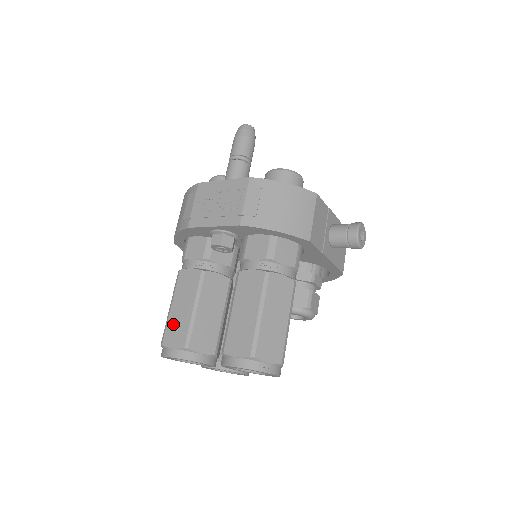
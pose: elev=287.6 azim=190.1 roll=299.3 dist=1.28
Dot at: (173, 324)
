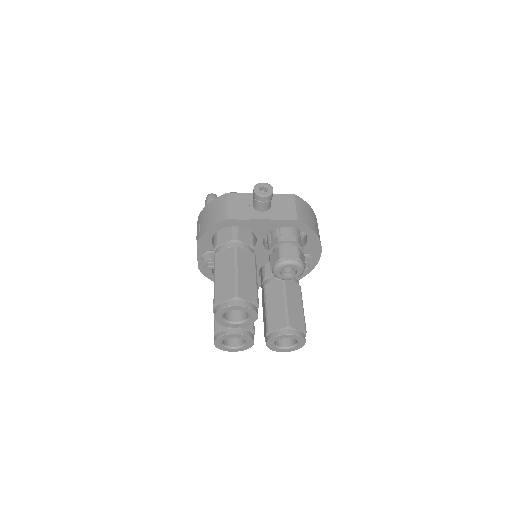
Dot at: occluded
